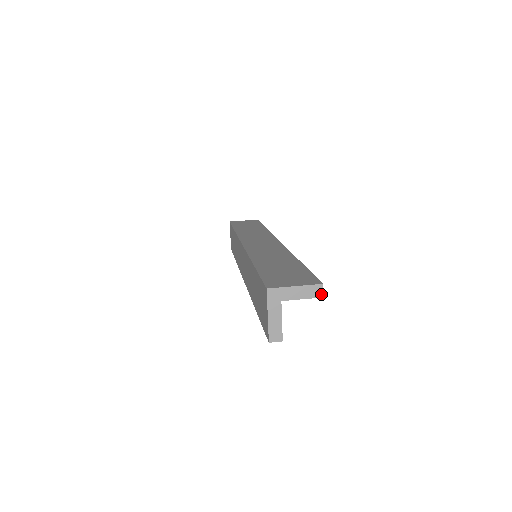
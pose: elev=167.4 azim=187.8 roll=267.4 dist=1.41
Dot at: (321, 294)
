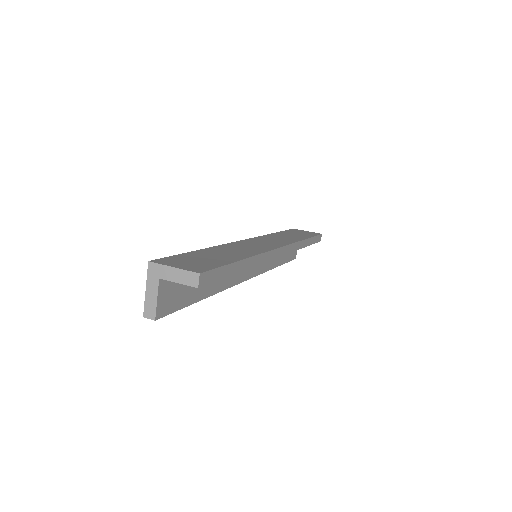
Dot at: (196, 284)
